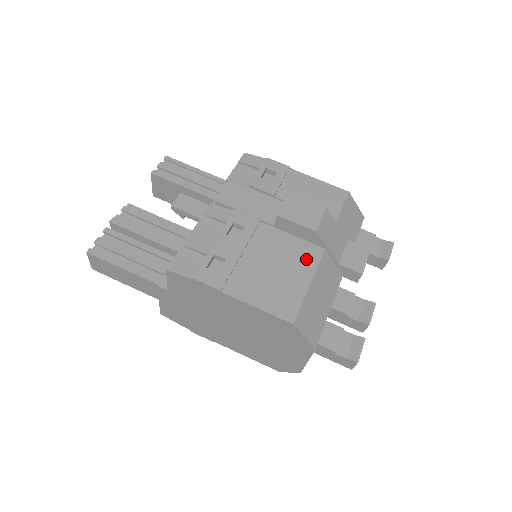
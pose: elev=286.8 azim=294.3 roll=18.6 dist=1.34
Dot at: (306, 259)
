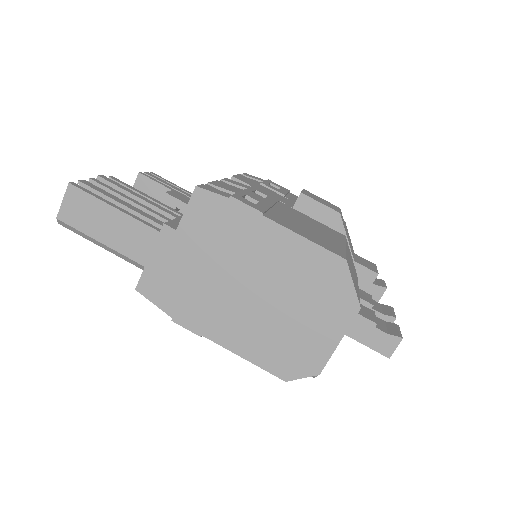
Dot at: (333, 233)
